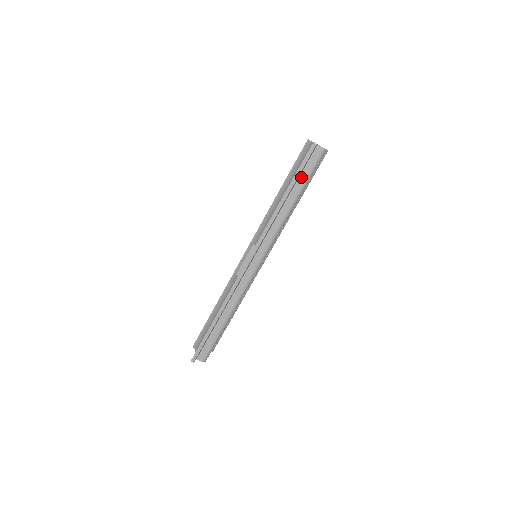
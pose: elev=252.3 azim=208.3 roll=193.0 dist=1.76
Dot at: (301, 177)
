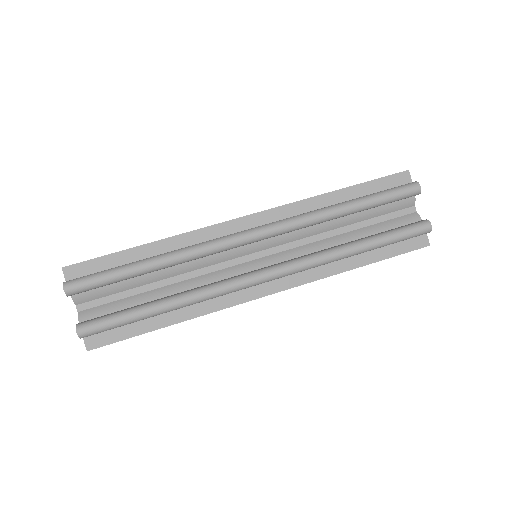
Dot at: occluded
